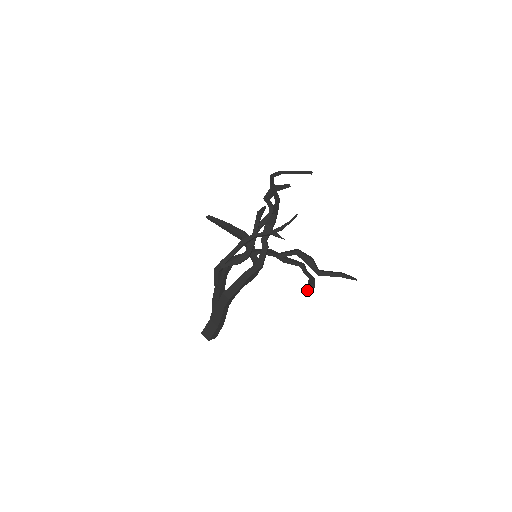
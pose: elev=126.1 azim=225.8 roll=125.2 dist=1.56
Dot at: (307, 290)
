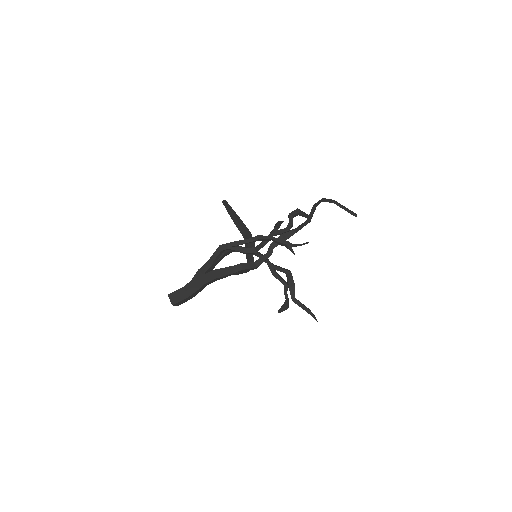
Dot at: (282, 307)
